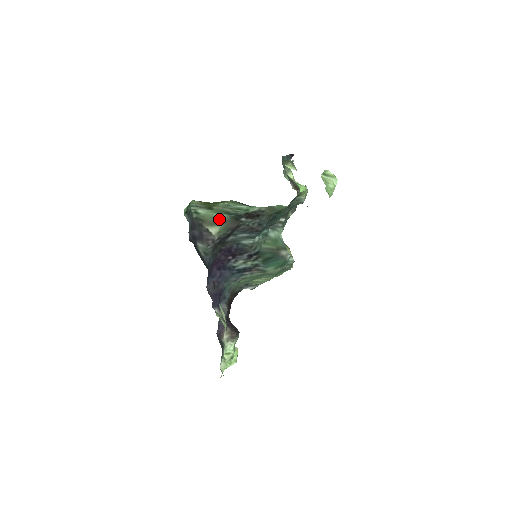
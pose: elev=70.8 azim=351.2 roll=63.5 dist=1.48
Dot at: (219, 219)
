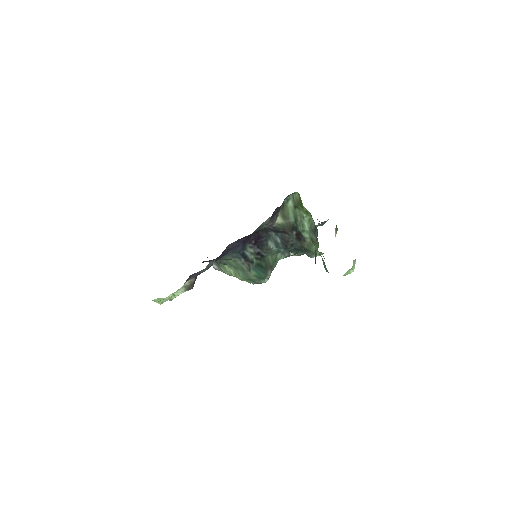
Dot at: (288, 218)
